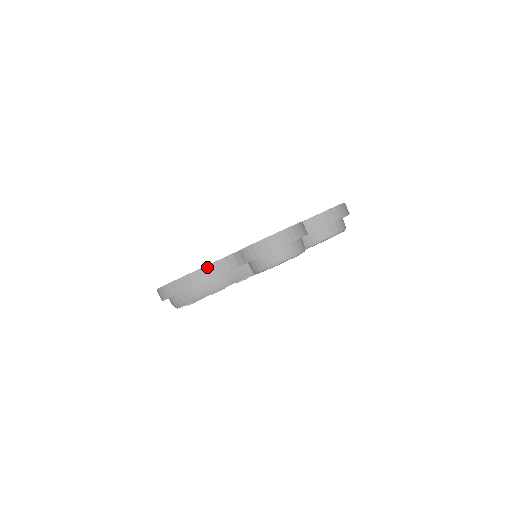
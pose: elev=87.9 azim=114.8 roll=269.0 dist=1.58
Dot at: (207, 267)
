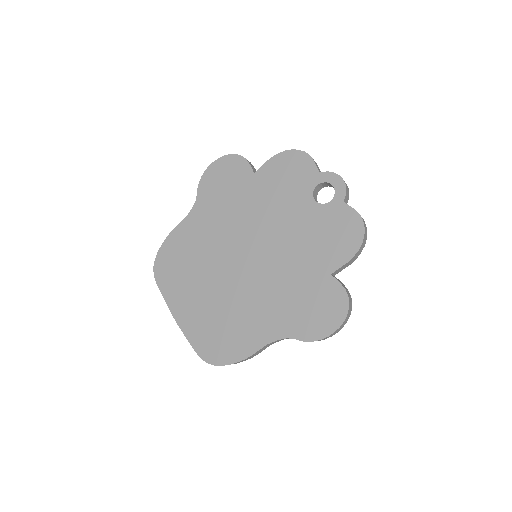
Dot at: (262, 349)
